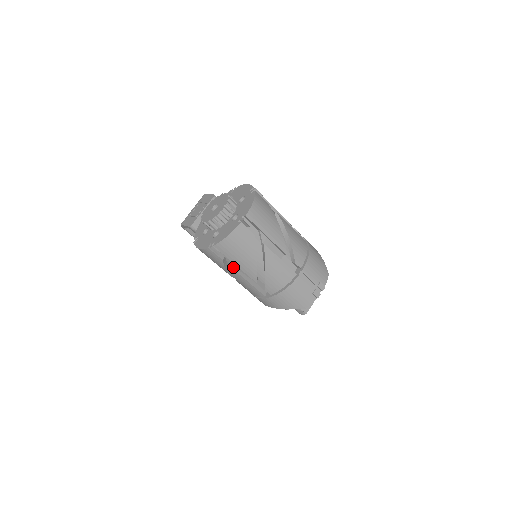
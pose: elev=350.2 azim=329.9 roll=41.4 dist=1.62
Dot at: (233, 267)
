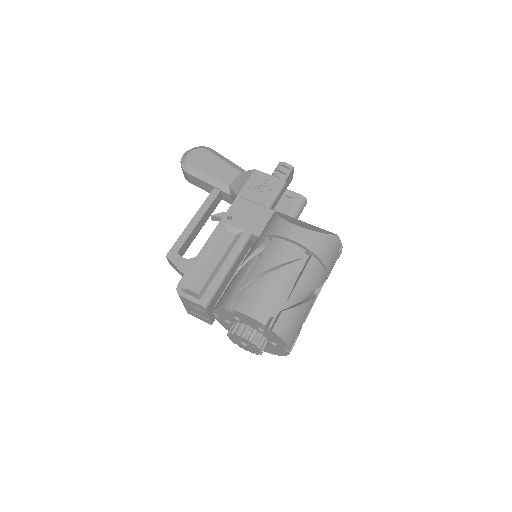
Dot at: occluded
